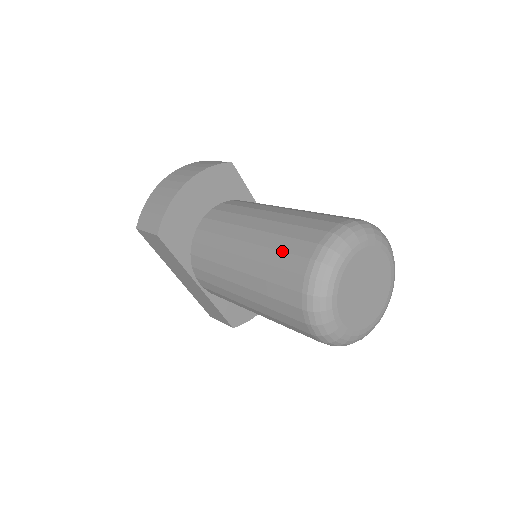
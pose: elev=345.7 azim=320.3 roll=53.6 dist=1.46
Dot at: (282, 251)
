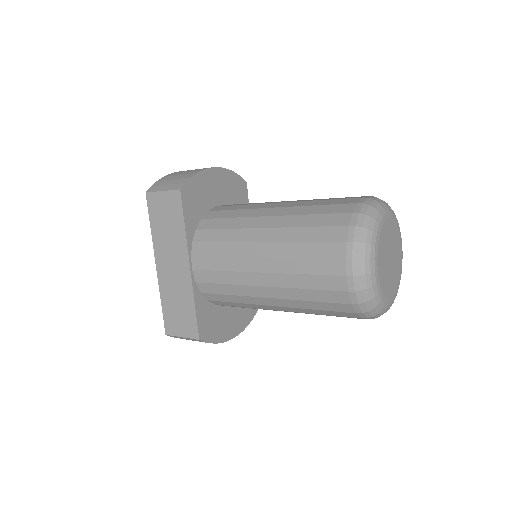
Dot at: (323, 204)
